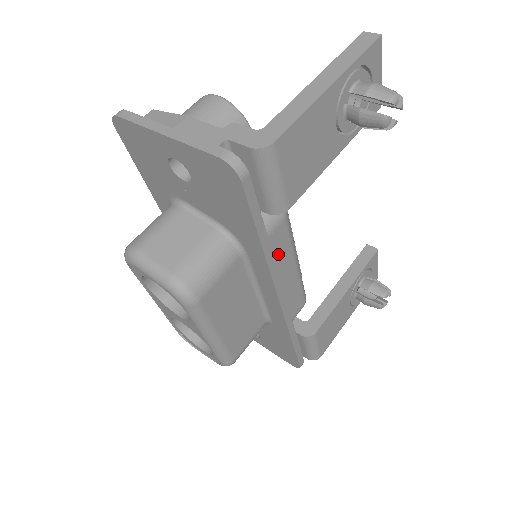
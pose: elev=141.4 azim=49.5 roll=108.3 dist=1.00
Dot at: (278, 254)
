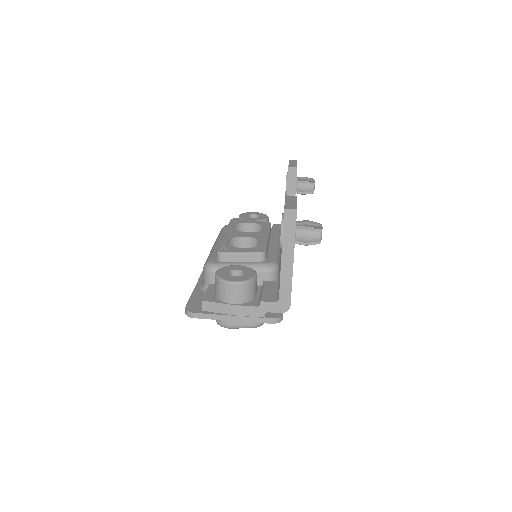
Dot at: (279, 270)
